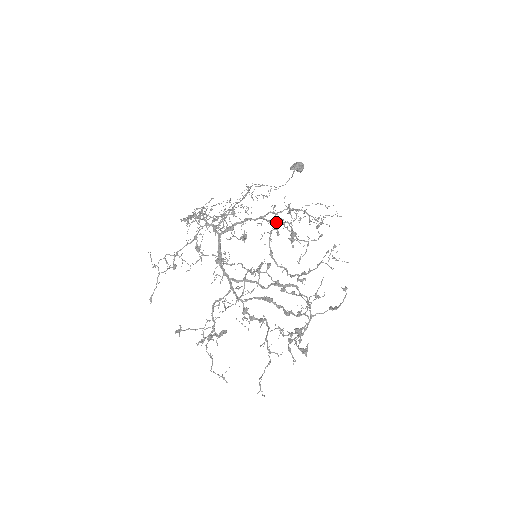
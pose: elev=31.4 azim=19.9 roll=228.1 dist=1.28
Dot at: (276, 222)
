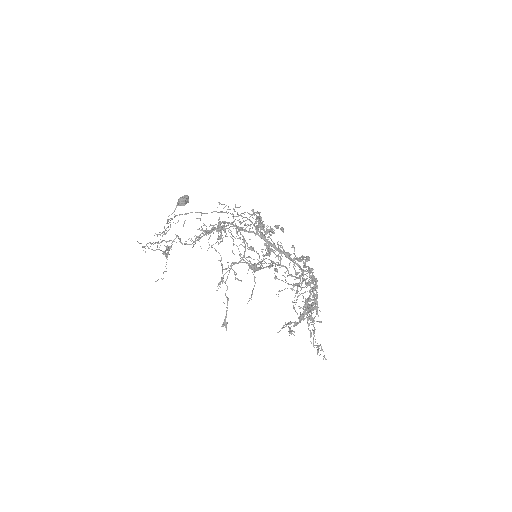
Dot at: occluded
